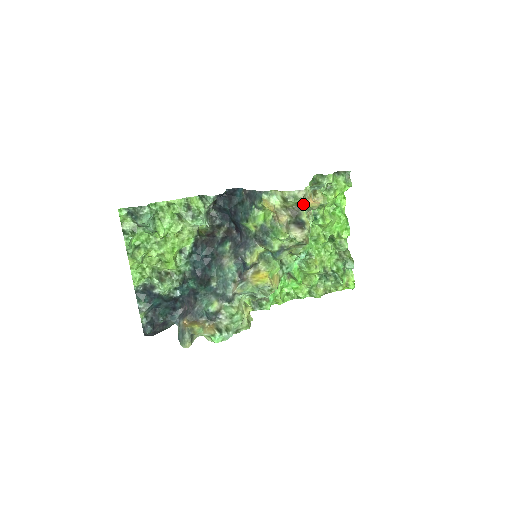
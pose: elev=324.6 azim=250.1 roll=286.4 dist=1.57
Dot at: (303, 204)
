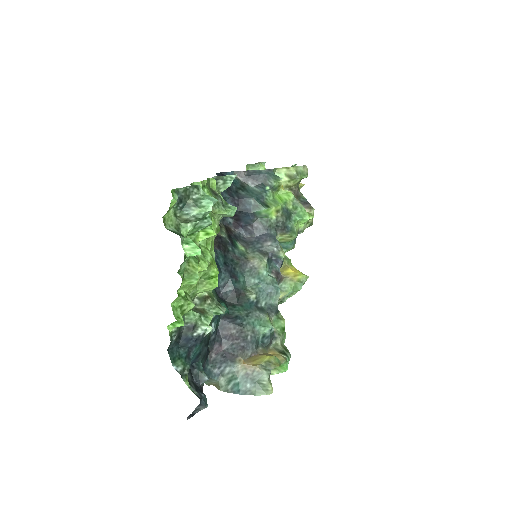
Dot at: (298, 183)
